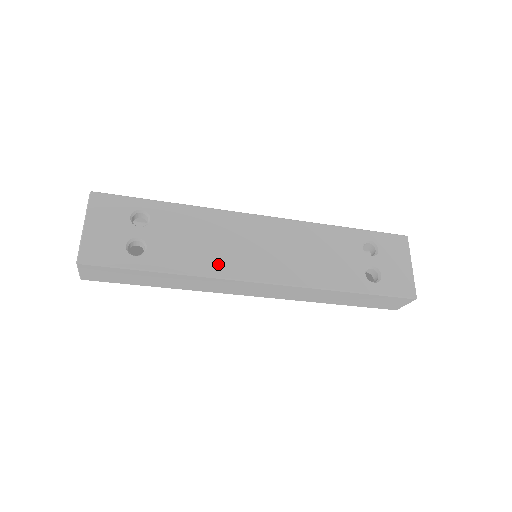
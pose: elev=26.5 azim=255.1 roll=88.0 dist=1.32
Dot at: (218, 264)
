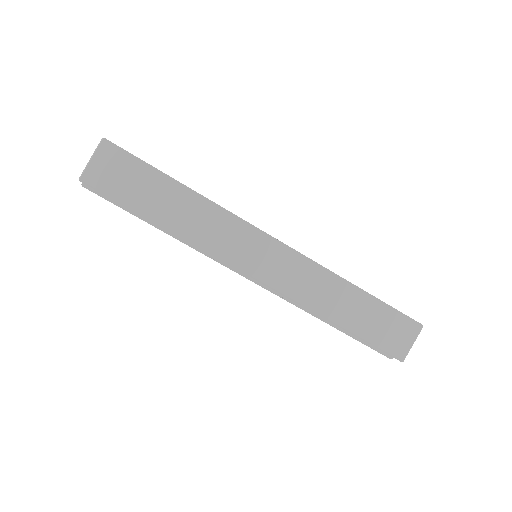
Dot at: occluded
